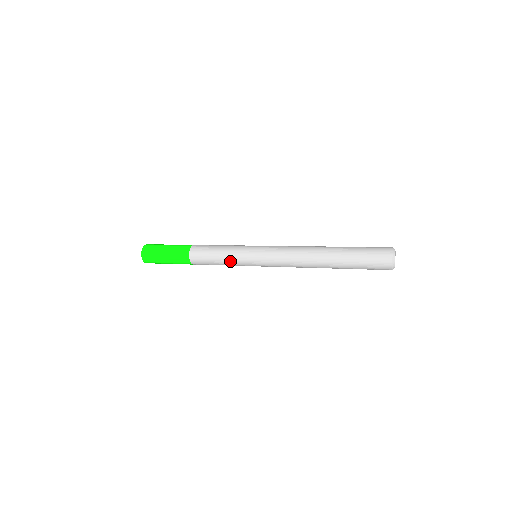
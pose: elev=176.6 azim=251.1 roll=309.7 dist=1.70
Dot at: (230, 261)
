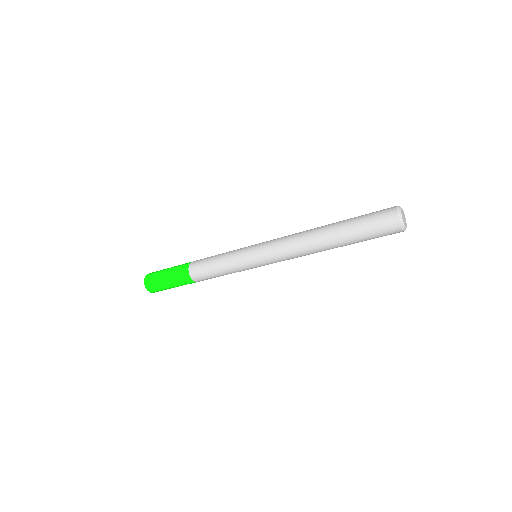
Dot at: (228, 261)
